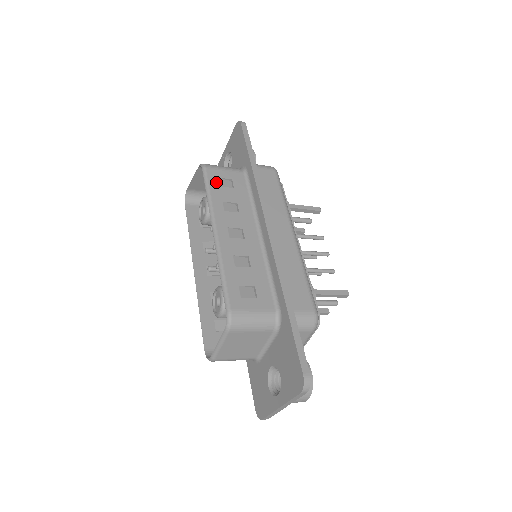
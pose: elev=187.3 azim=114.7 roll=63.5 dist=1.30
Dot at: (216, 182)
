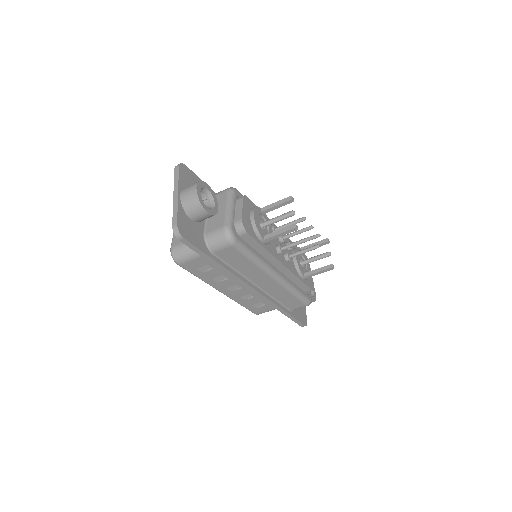
Dot at: occluded
